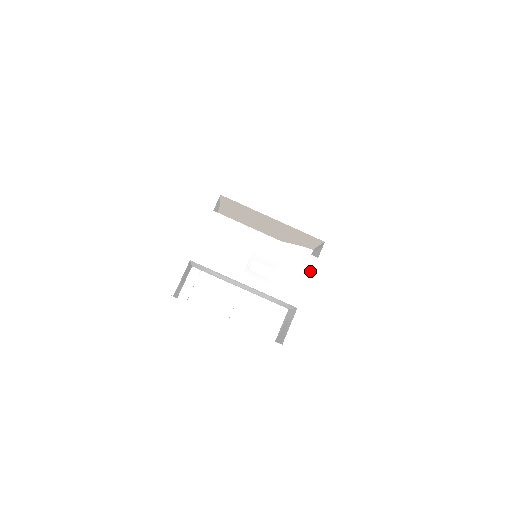
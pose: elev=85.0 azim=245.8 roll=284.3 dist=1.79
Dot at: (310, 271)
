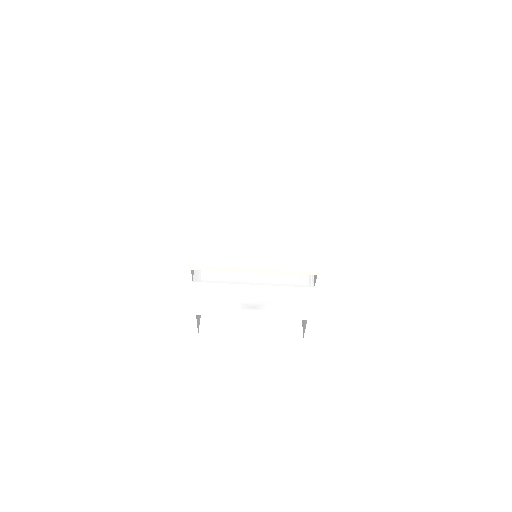
Dot at: (310, 297)
